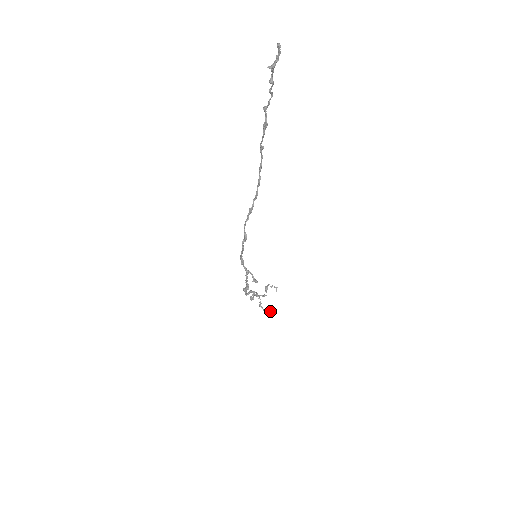
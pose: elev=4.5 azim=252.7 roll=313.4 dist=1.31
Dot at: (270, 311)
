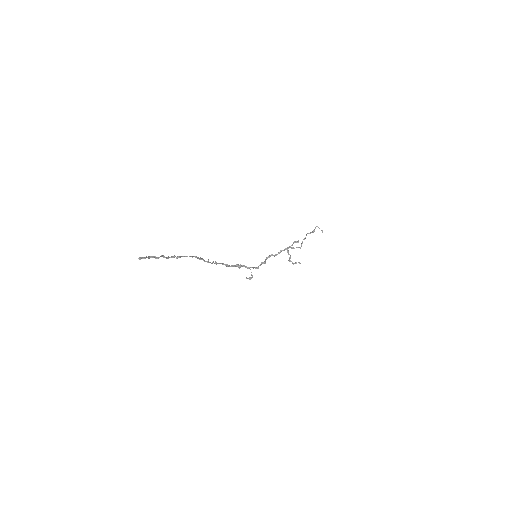
Dot at: (299, 262)
